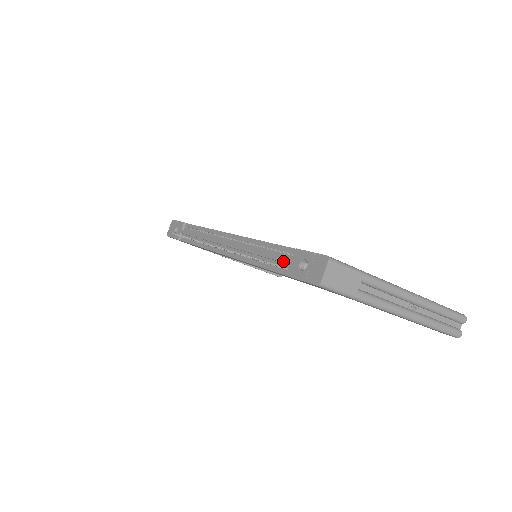
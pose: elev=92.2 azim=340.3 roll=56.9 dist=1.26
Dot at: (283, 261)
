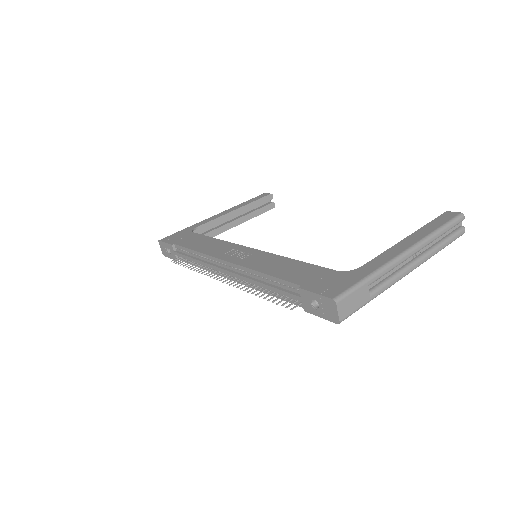
Dot at: (294, 298)
